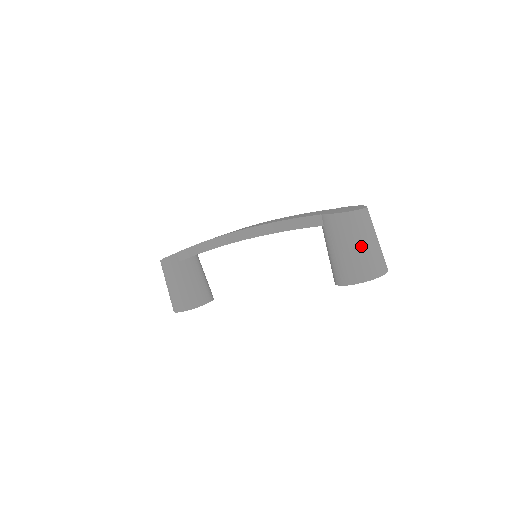
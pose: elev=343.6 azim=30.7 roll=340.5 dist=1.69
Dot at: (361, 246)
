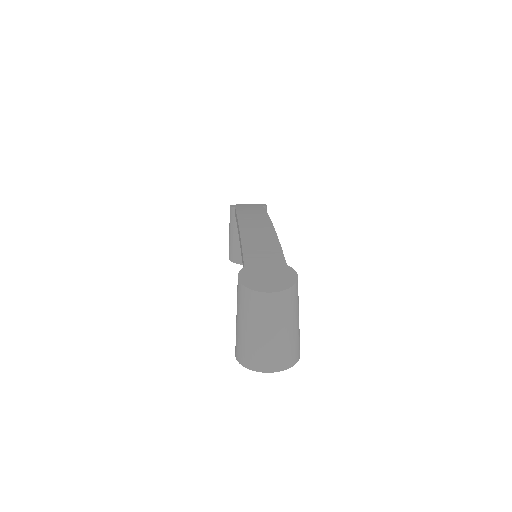
Dot at: (245, 328)
